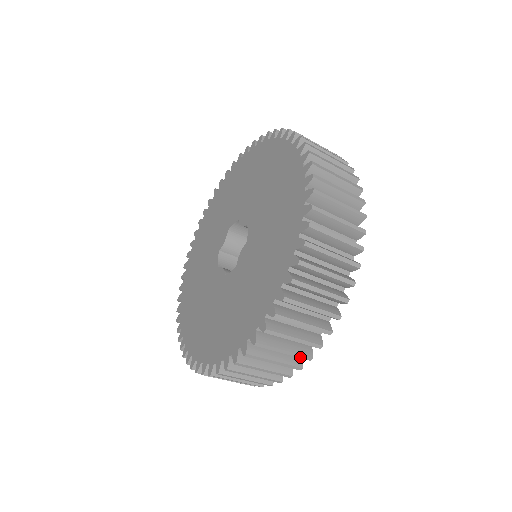
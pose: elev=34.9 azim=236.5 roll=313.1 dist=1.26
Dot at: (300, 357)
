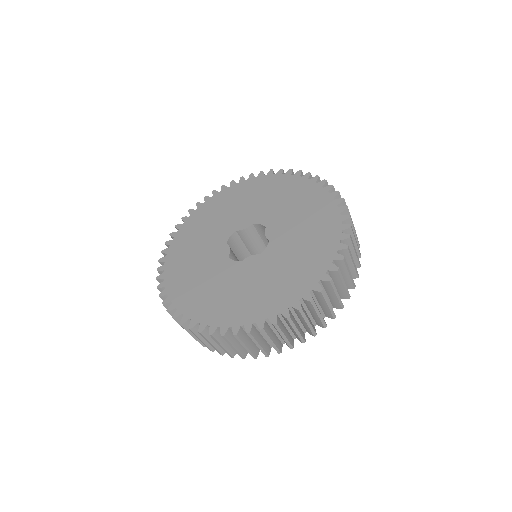
Dot at: (358, 261)
